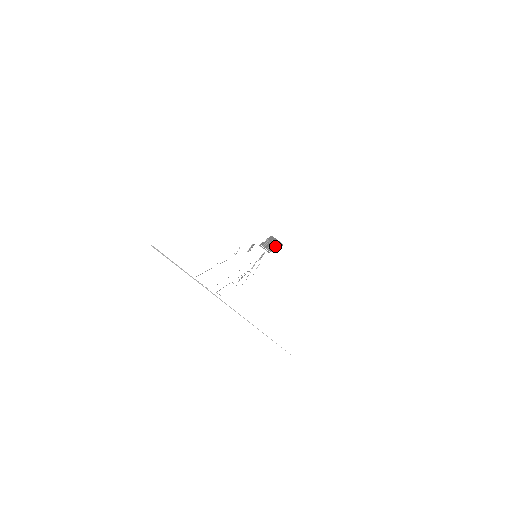
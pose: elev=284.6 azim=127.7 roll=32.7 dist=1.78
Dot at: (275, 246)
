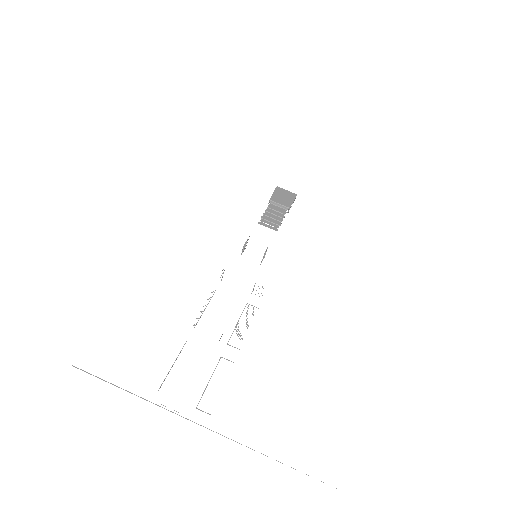
Dot at: (284, 208)
